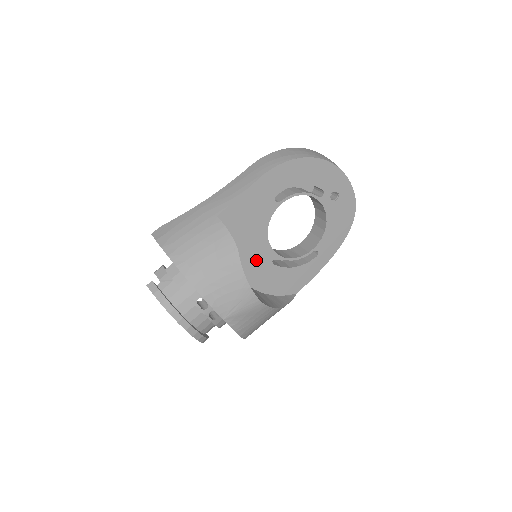
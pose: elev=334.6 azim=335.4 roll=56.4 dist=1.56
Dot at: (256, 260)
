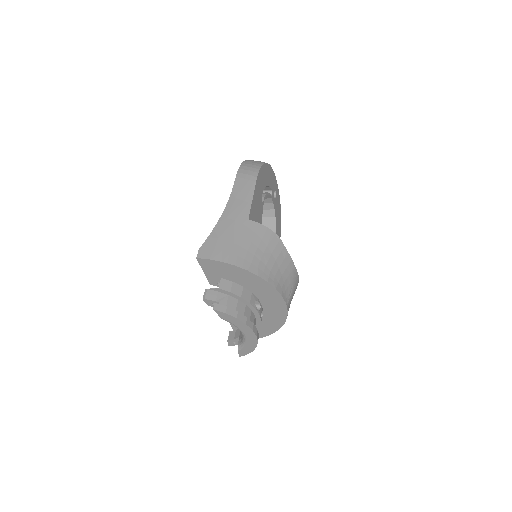
Dot at: occluded
